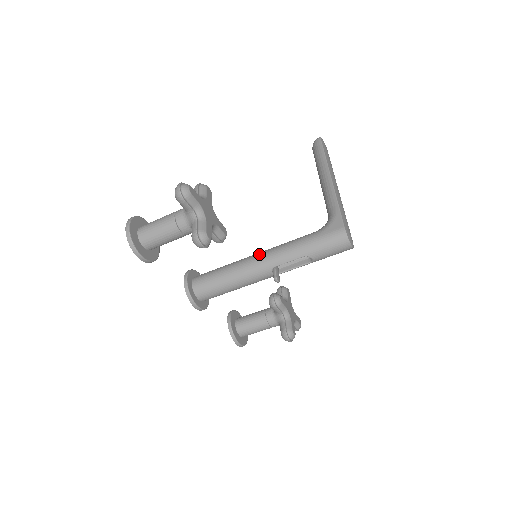
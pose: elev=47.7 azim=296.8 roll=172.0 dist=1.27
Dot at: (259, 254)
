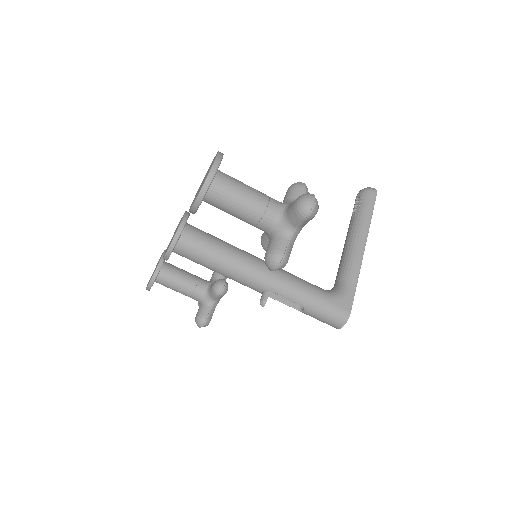
Dot at: occluded
